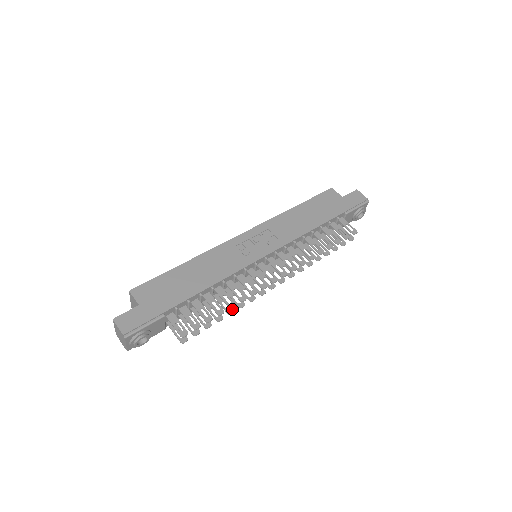
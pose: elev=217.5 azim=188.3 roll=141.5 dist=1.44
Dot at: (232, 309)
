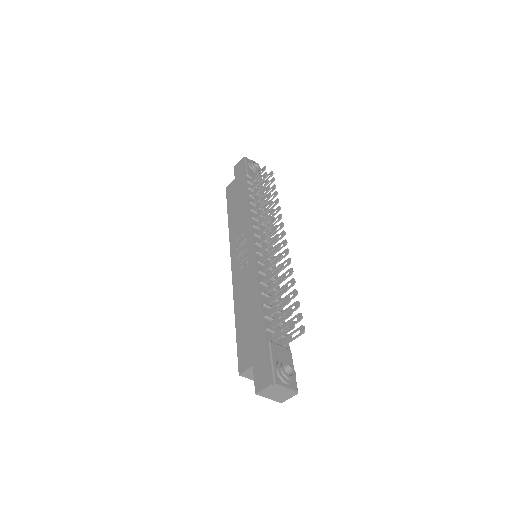
Dot at: (291, 280)
